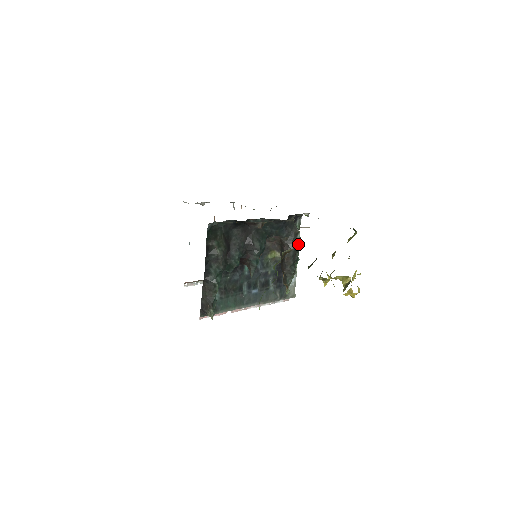
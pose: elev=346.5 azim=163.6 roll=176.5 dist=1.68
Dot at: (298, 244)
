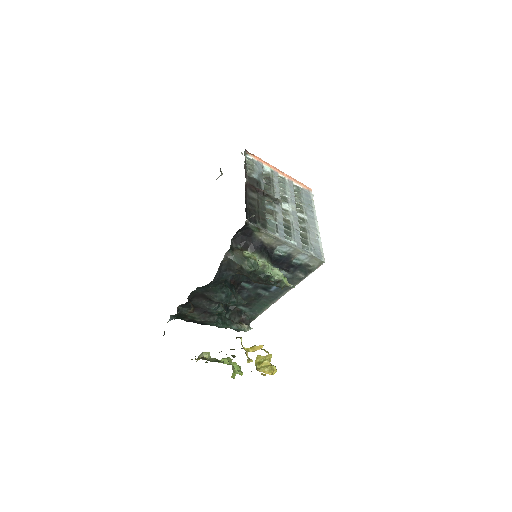
Dot at: (252, 272)
